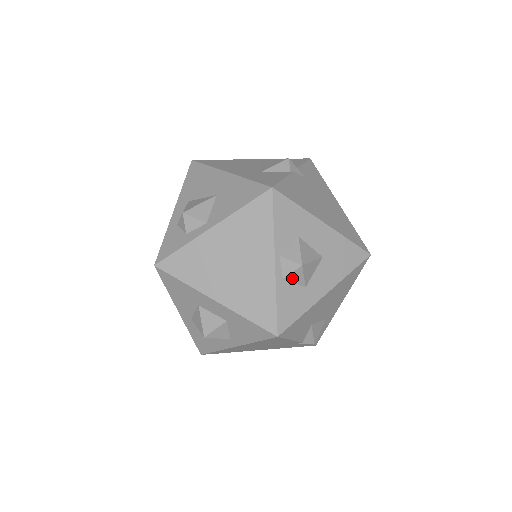
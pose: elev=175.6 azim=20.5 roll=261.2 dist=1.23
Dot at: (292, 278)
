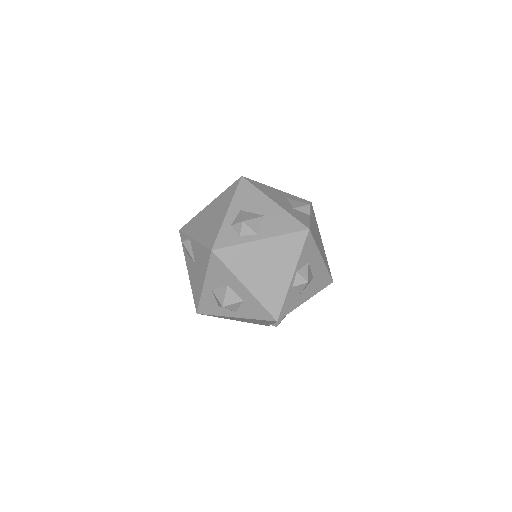
Dot at: (297, 287)
